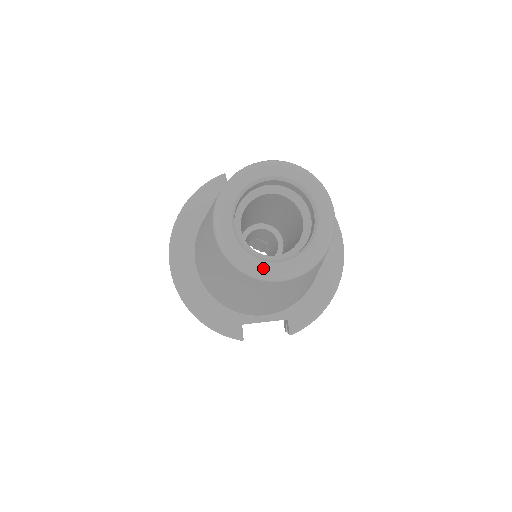
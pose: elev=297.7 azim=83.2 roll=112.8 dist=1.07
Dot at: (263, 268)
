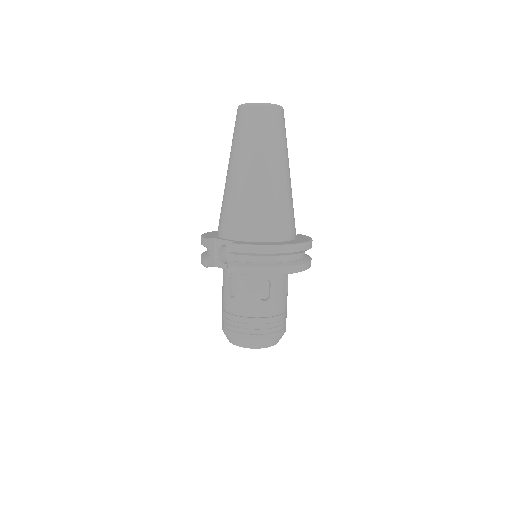
Dot at: occluded
